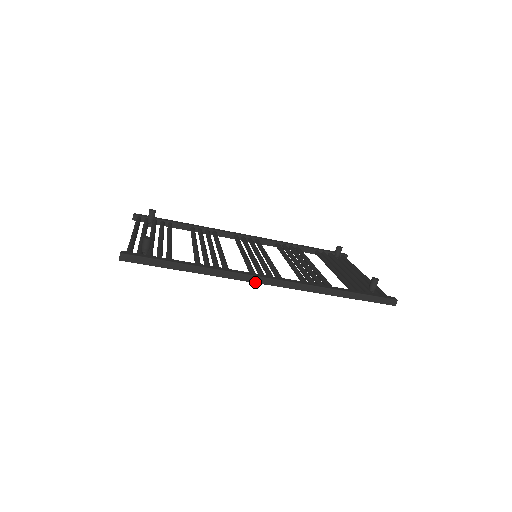
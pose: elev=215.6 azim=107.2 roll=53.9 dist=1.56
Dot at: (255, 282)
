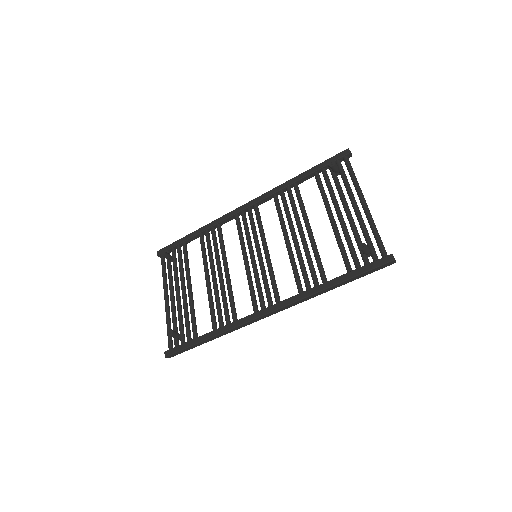
Dot at: occluded
